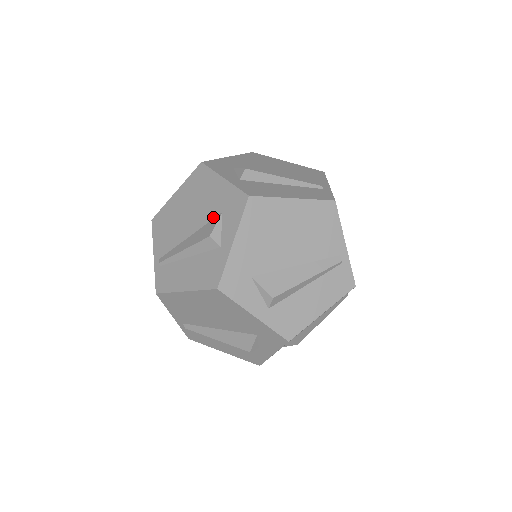
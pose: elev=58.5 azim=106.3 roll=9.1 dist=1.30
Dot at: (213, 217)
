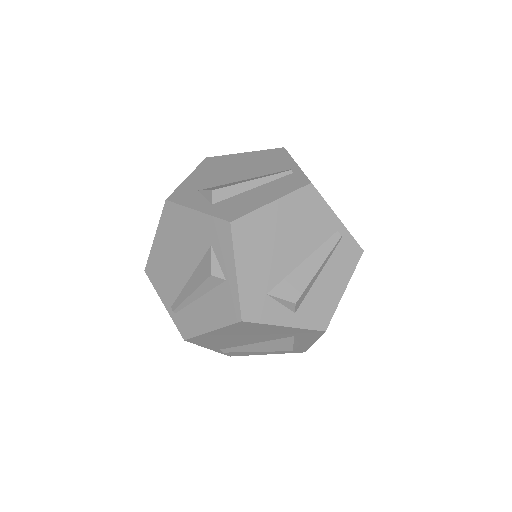
Dot at: (204, 253)
